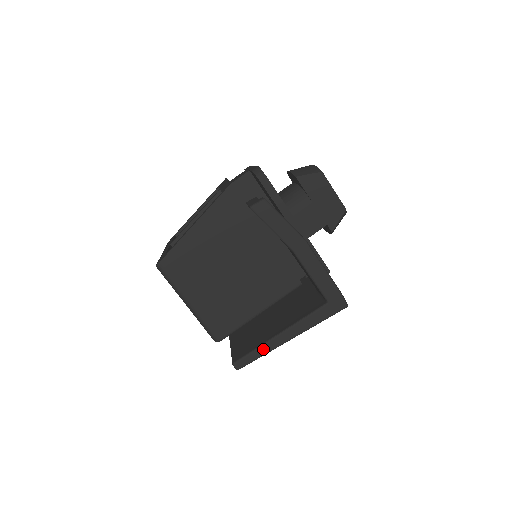
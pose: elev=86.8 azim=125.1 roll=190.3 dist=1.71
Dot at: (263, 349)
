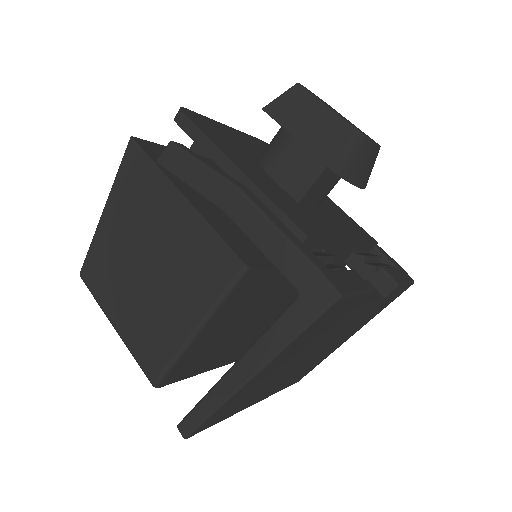
Dot at: (212, 398)
